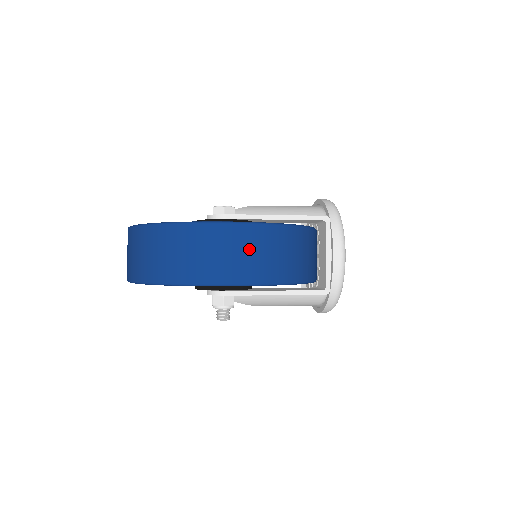
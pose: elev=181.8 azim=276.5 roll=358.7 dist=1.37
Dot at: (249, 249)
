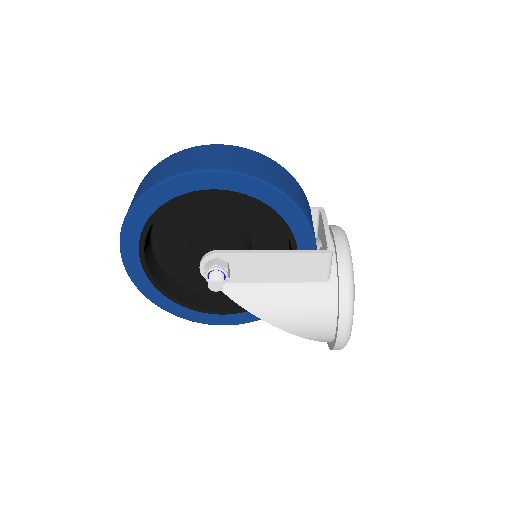
Dot at: (233, 155)
